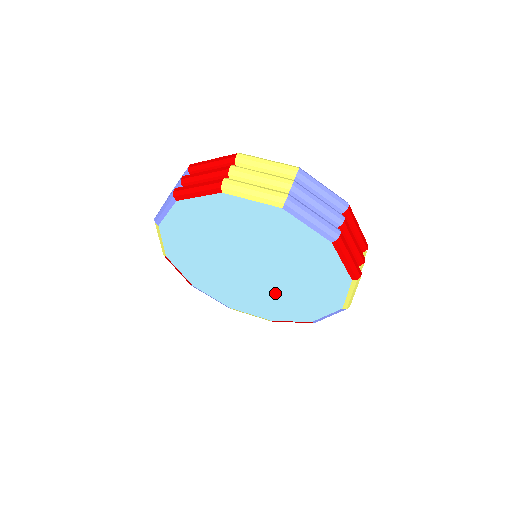
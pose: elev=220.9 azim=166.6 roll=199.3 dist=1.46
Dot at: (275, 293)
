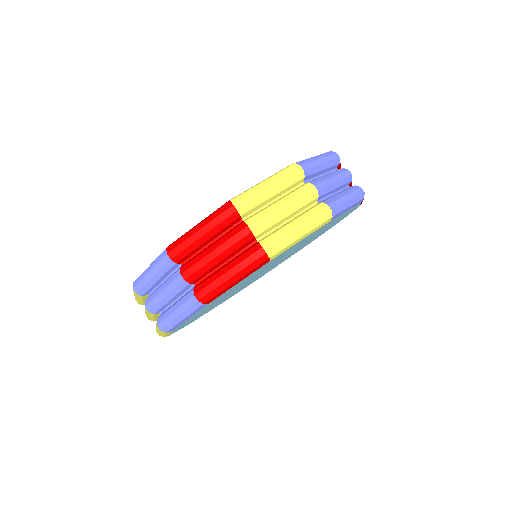
Dot at: occluded
